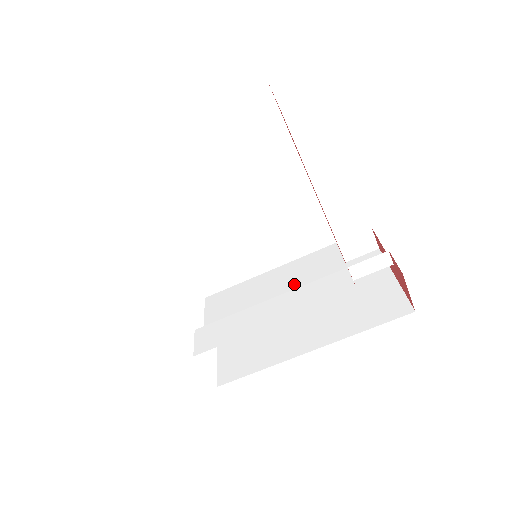
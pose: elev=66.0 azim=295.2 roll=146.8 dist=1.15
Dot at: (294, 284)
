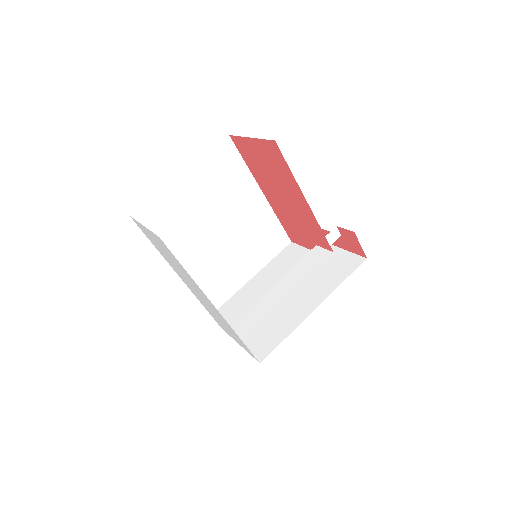
Dot at: (280, 275)
